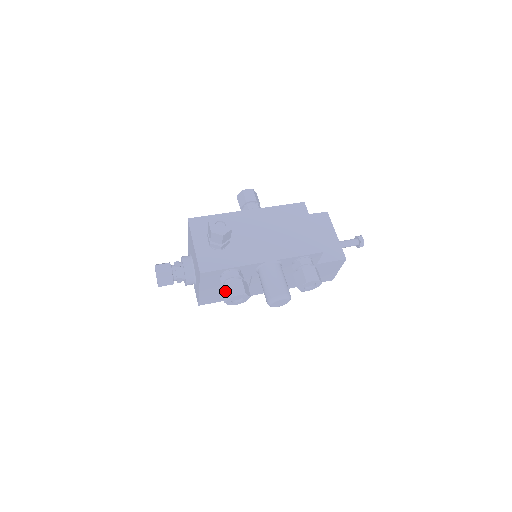
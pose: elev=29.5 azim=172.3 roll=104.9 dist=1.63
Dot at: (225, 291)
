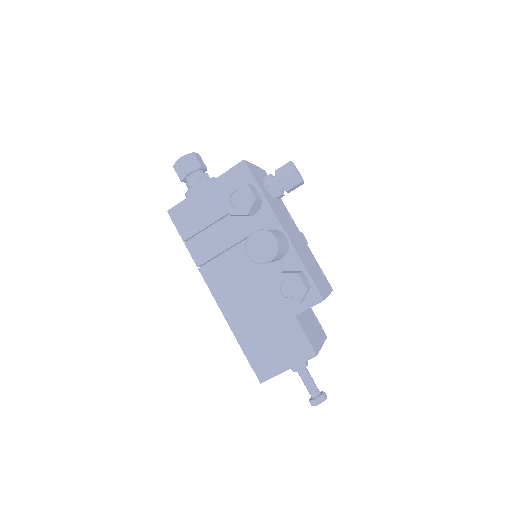
Dot at: occluded
